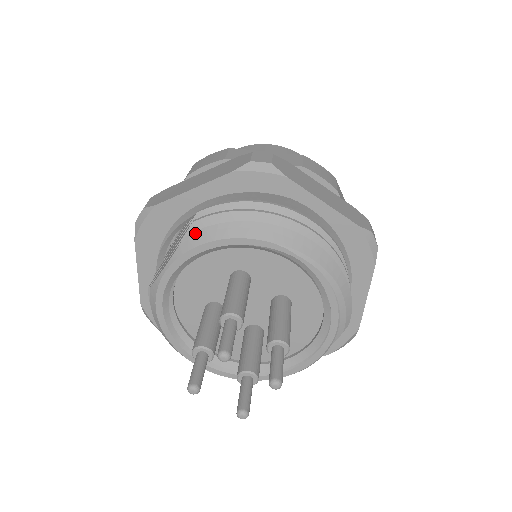
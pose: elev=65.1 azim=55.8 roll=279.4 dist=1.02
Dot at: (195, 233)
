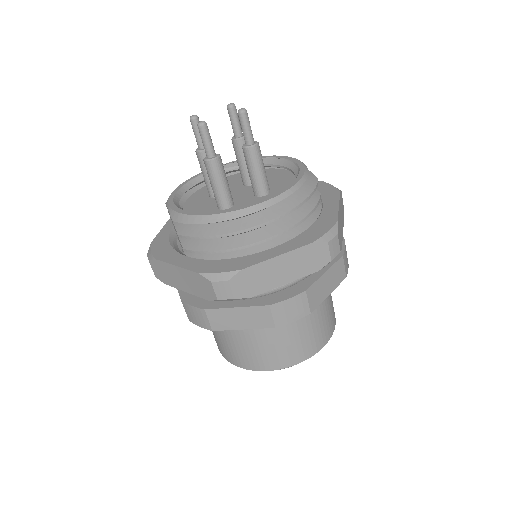
Dot at: occluded
